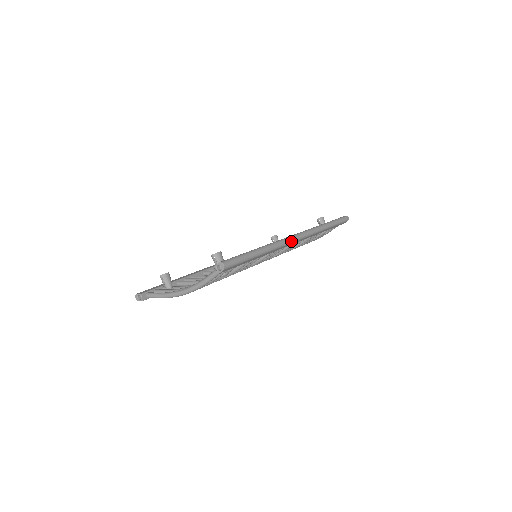
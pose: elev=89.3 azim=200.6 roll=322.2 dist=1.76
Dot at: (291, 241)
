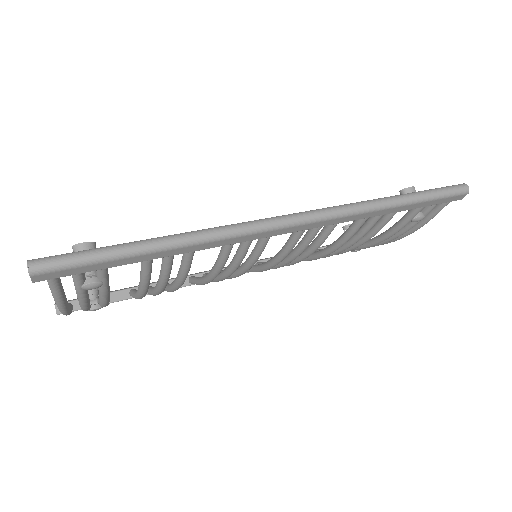
Dot at: (262, 227)
